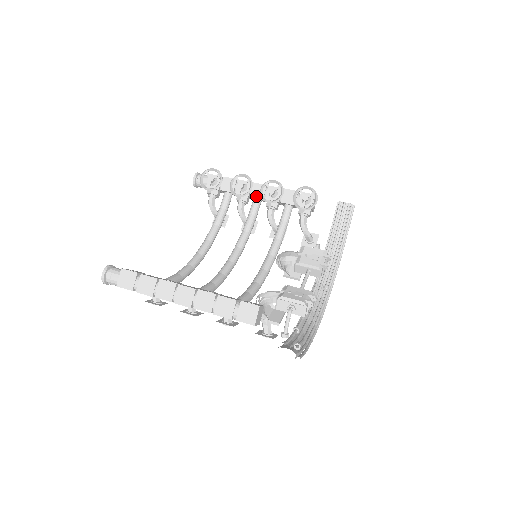
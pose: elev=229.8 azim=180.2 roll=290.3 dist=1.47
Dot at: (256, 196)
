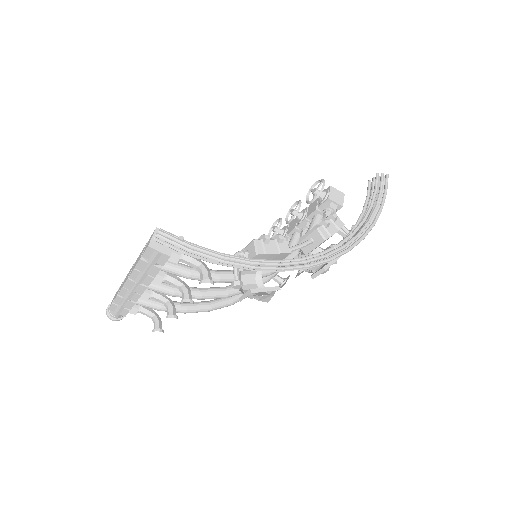
Dot at: (290, 231)
